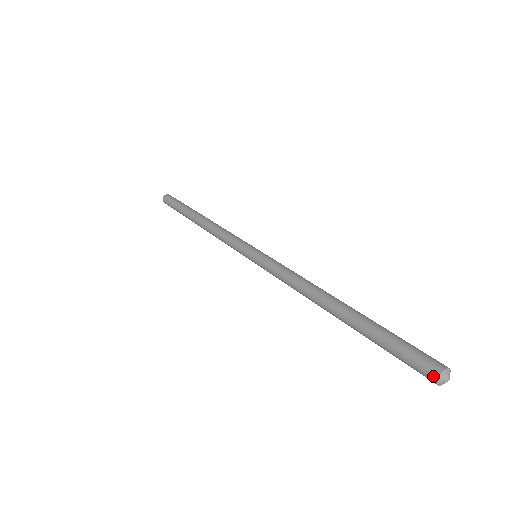
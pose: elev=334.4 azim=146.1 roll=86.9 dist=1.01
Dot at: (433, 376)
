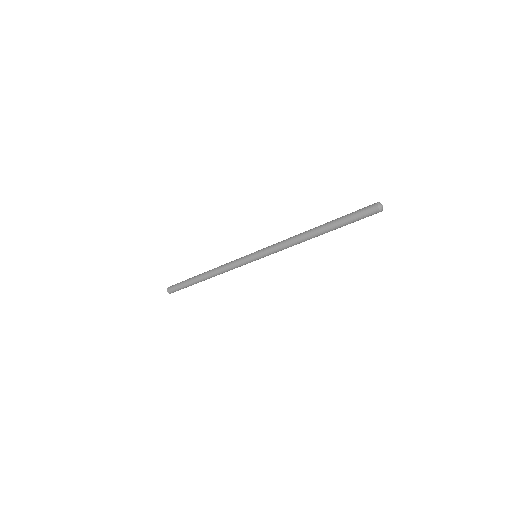
Dot at: (376, 208)
